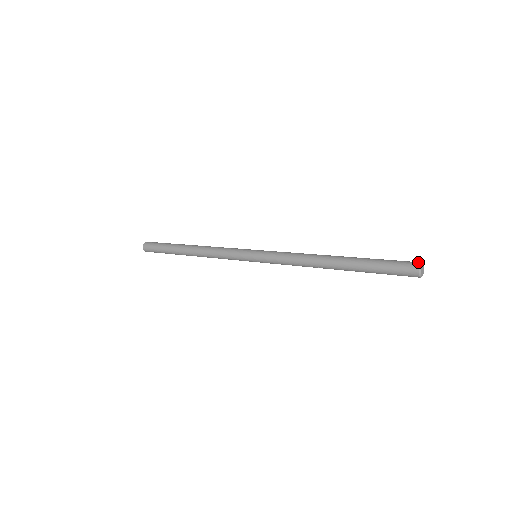
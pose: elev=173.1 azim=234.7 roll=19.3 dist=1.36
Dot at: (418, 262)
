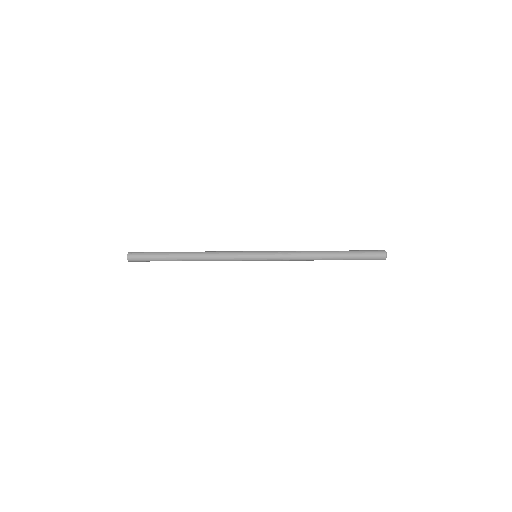
Dot at: occluded
